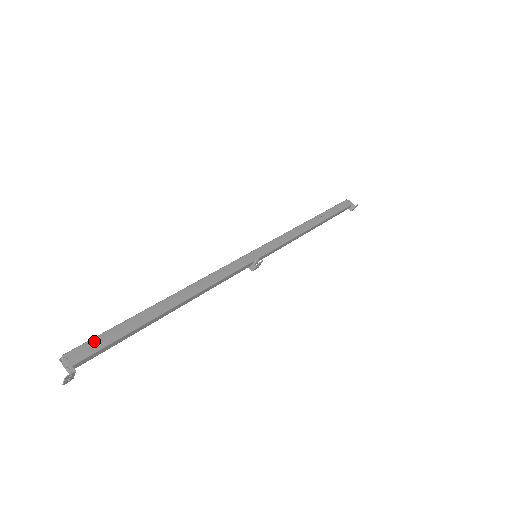
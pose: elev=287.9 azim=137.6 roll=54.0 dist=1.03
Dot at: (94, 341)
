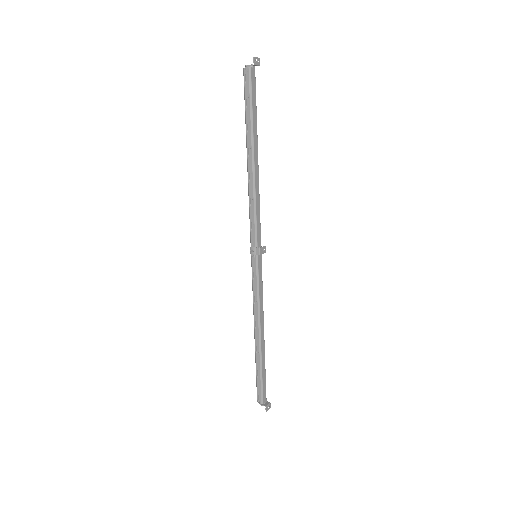
Dot at: occluded
